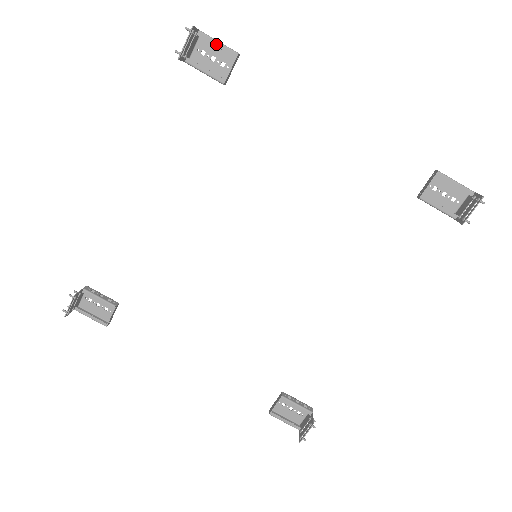
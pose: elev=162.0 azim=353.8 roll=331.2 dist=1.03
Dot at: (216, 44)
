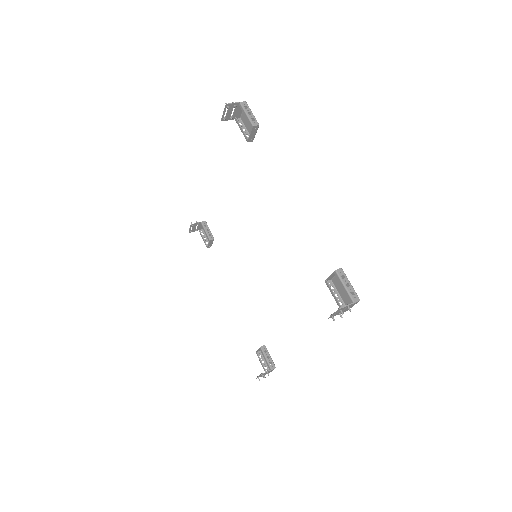
Dot at: (245, 115)
